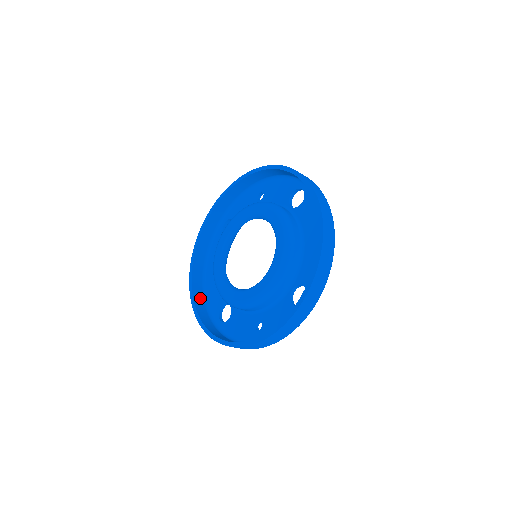
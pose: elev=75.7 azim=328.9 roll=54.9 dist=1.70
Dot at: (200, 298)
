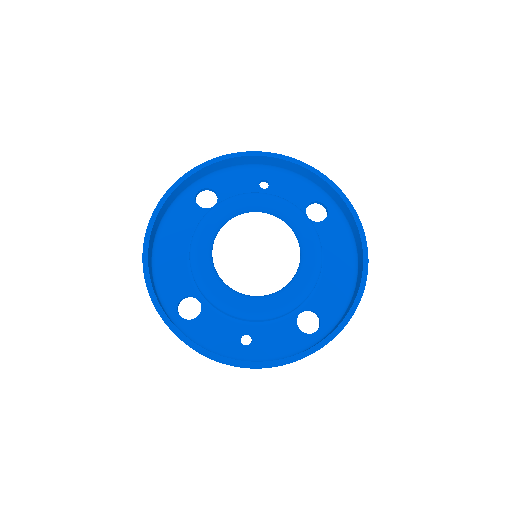
Dot at: (152, 277)
